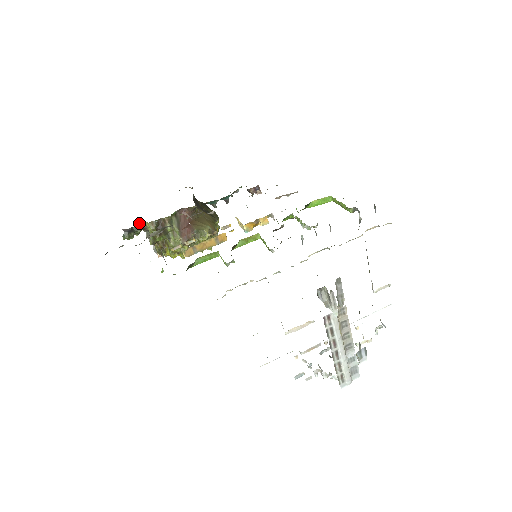
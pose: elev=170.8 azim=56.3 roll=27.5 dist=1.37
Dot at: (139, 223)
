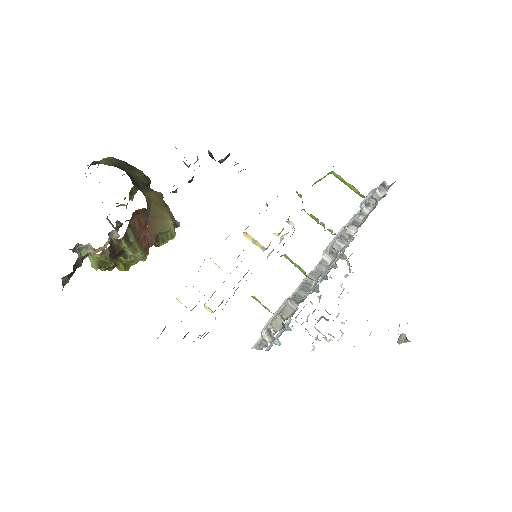
Dot at: (80, 257)
